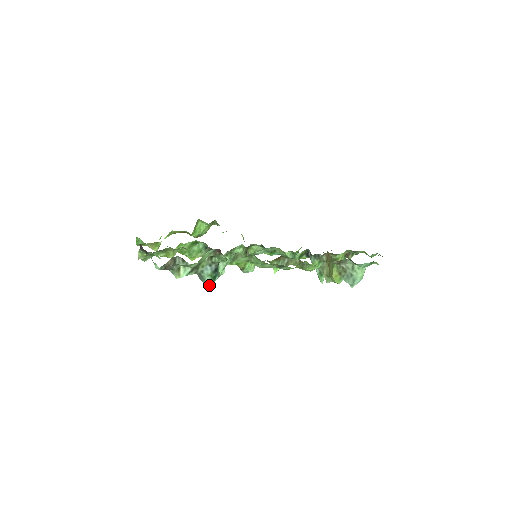
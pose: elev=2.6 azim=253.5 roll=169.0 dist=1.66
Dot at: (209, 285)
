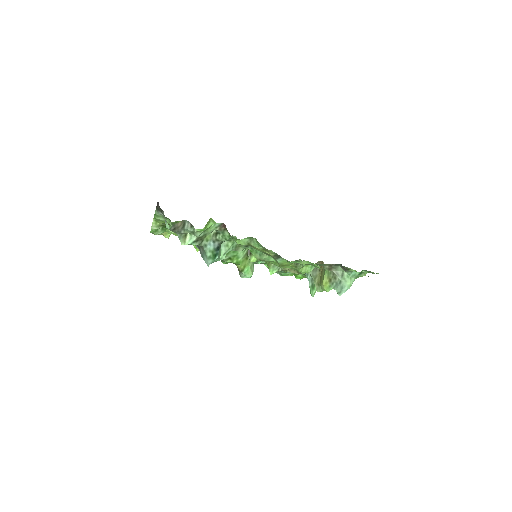
Dot at: (209, 262)
